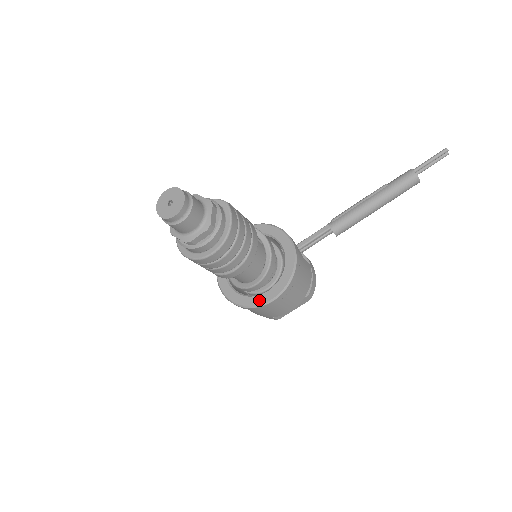
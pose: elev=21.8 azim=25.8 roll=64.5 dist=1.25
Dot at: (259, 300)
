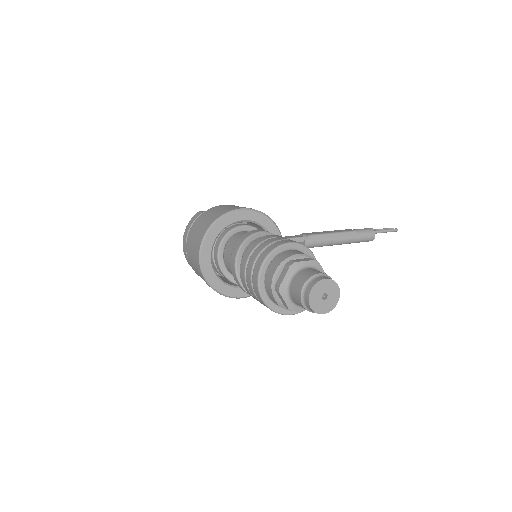
Dot at: (234, 292)
